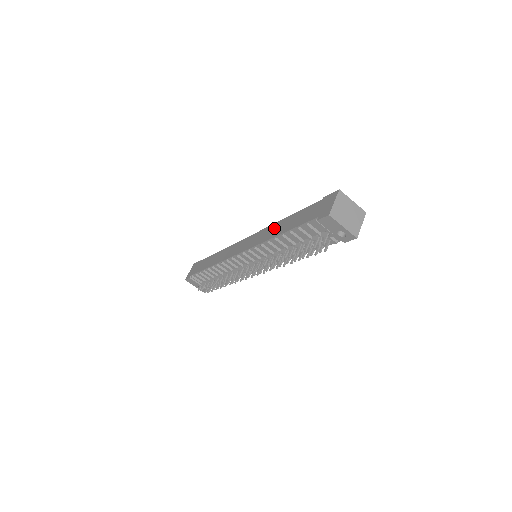
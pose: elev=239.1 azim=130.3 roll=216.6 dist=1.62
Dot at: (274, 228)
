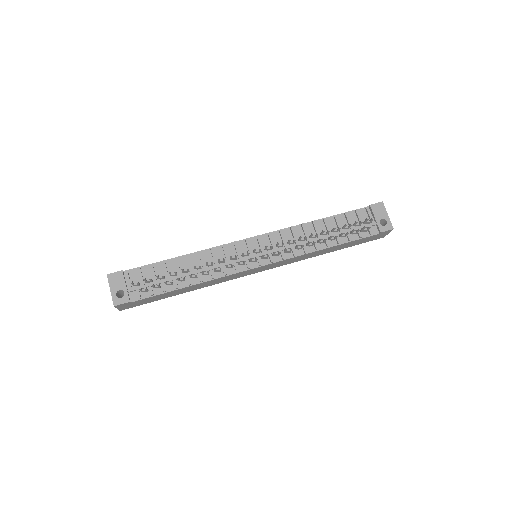
Dot at: occluded
